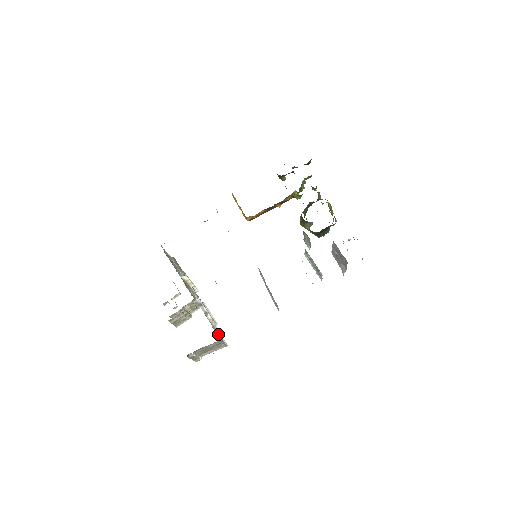
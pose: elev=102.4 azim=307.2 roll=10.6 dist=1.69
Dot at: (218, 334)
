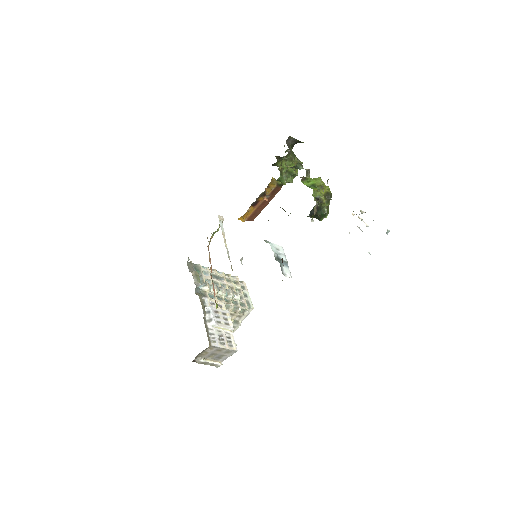
Dot at: (216, 340)
